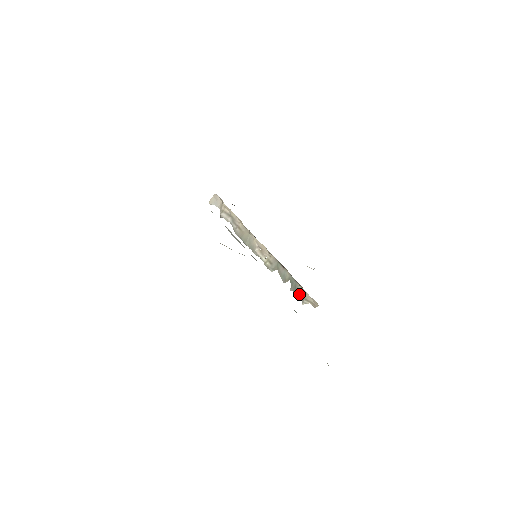
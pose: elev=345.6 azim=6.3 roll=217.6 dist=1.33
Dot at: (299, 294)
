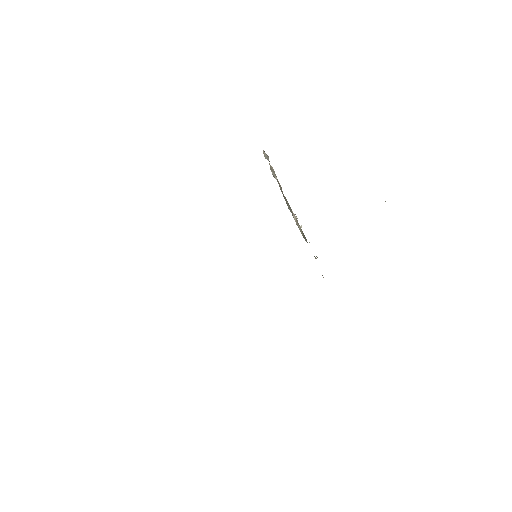
Dot at: occluded
